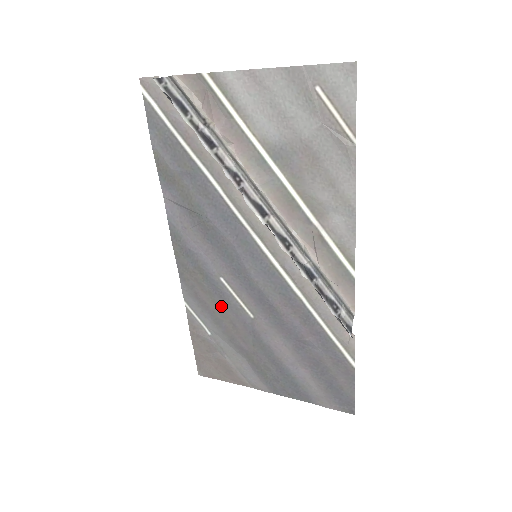
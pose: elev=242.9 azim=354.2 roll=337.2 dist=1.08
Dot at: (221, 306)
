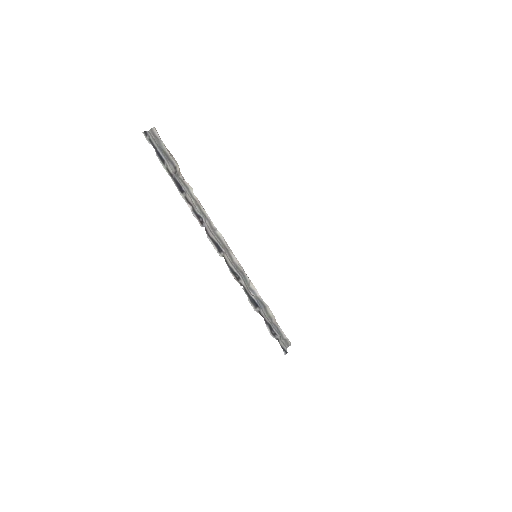
Dot at: occluded
